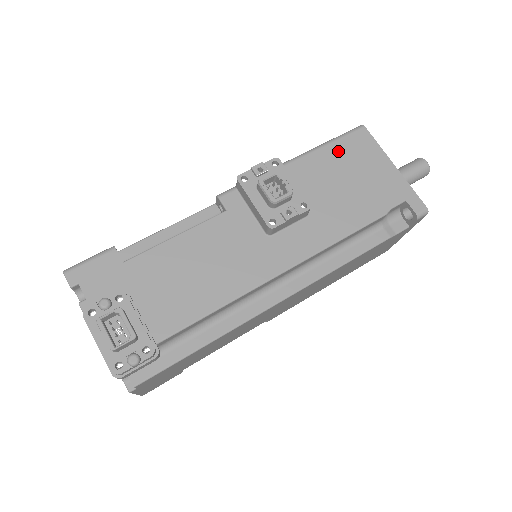
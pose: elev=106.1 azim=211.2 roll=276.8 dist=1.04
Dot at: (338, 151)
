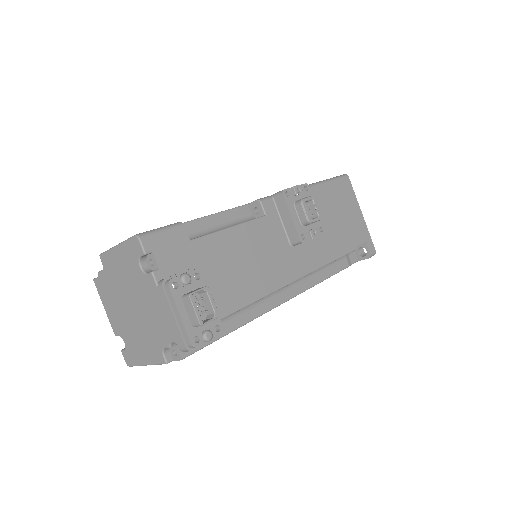
Dot at: (334, 190)
